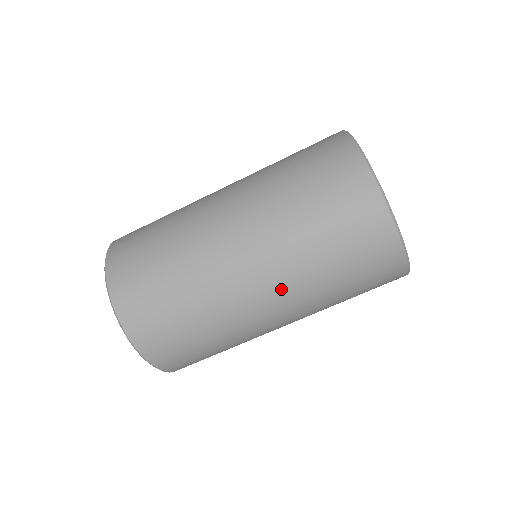
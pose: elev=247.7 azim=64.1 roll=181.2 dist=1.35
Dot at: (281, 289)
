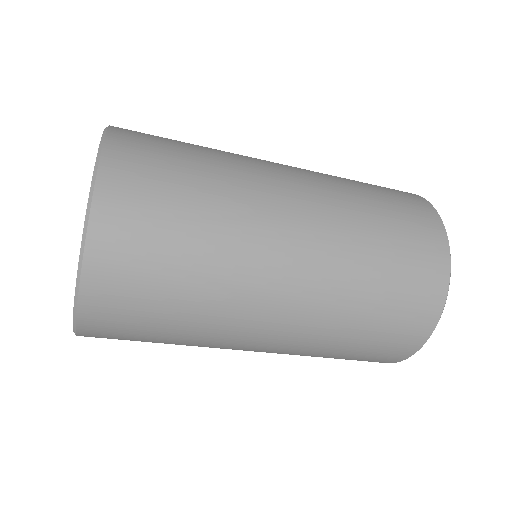
Dot at: (298, 328)
